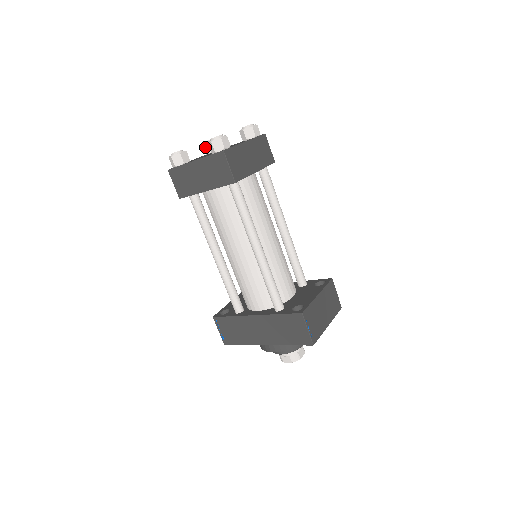
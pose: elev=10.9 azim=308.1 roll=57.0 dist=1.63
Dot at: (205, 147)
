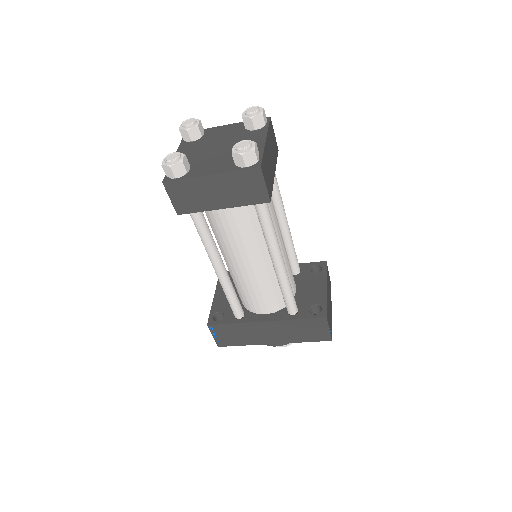
Dot at: (188, 134)
